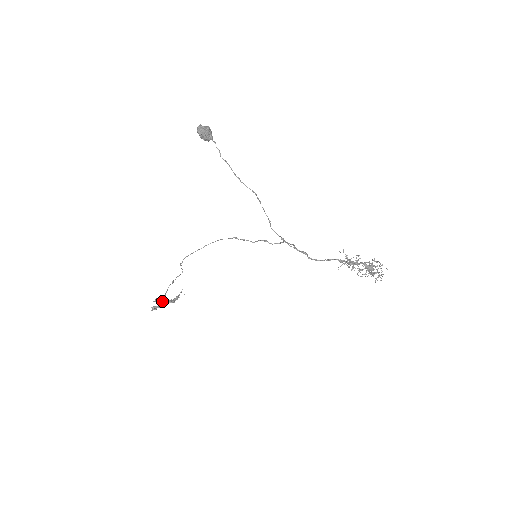
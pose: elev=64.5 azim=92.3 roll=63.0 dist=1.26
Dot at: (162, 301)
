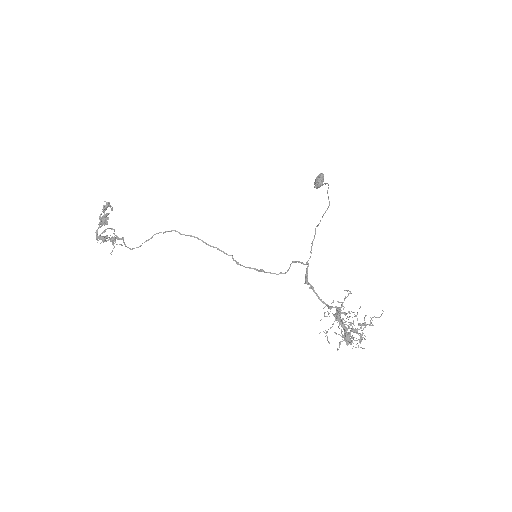
Dot at: (101, 226)
